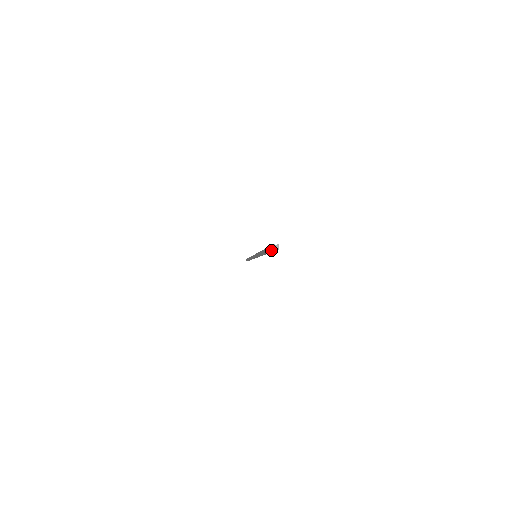
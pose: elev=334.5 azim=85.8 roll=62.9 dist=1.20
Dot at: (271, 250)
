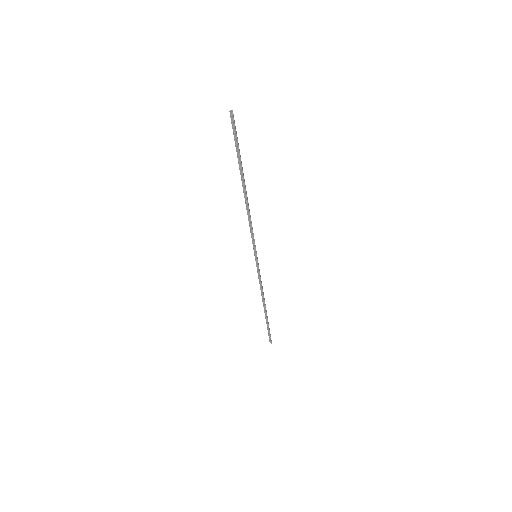
Dot at: occluded
